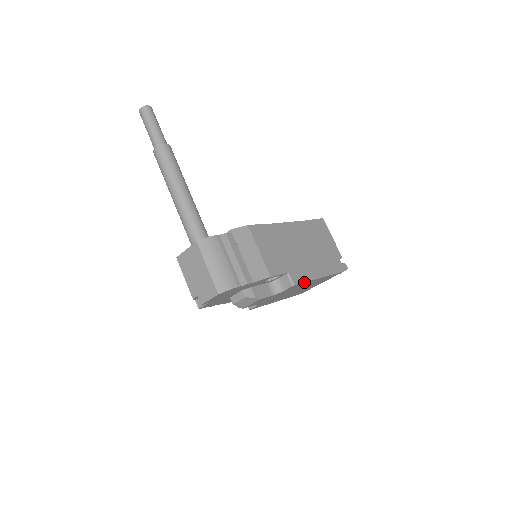
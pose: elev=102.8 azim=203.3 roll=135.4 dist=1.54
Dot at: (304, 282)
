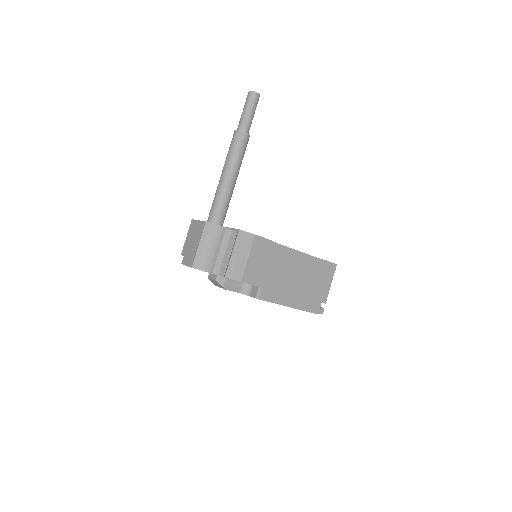
Dot at: (269, 301)
